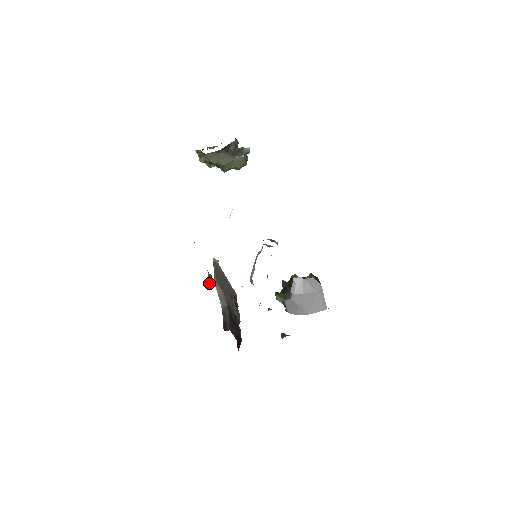
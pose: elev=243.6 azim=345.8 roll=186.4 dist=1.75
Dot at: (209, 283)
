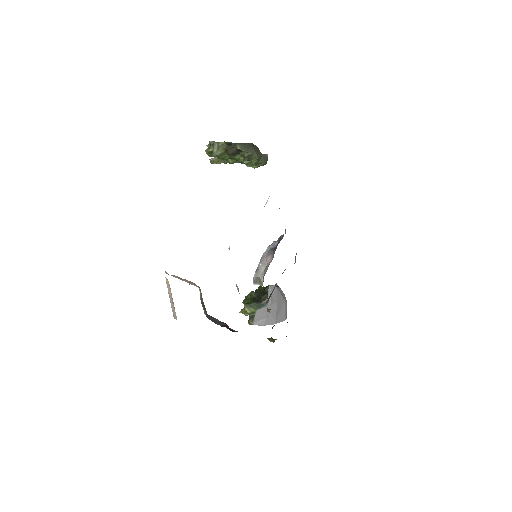
Dot at: occluded
